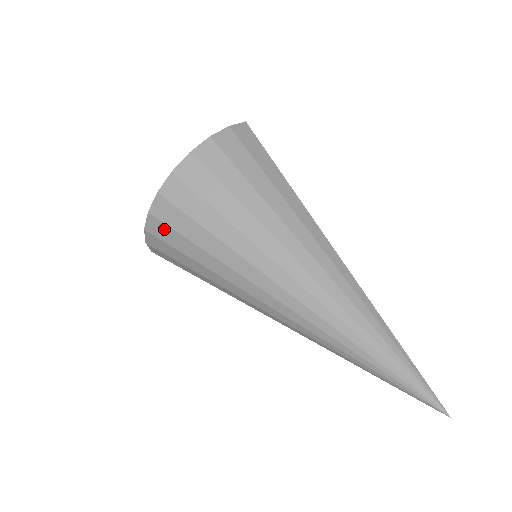
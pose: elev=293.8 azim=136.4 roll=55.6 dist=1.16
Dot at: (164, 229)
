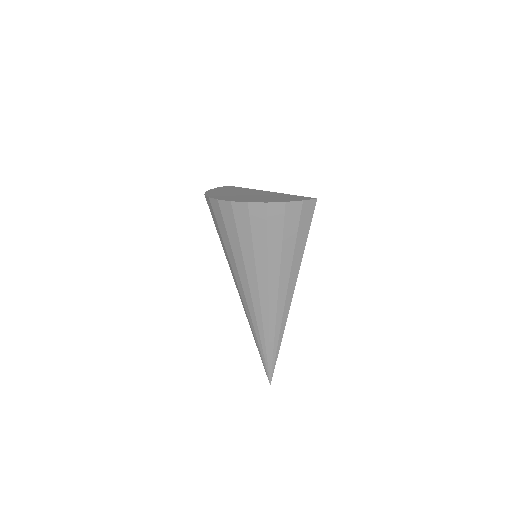
Dot at: (219, 213)
